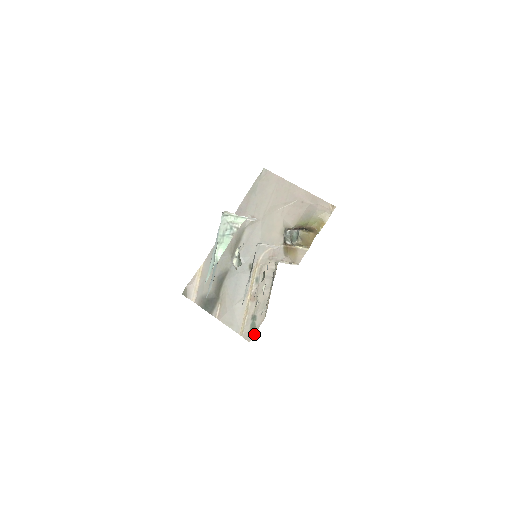
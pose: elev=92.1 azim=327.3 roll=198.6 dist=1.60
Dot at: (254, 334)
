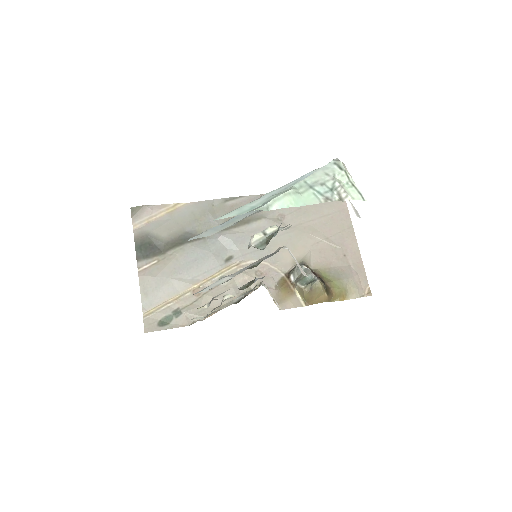
Dot at: (159, 330)
